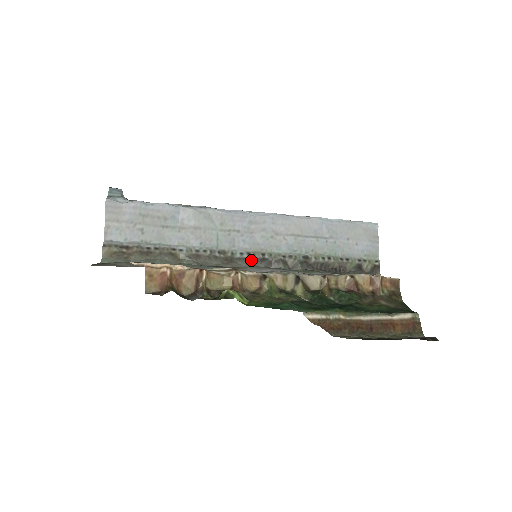
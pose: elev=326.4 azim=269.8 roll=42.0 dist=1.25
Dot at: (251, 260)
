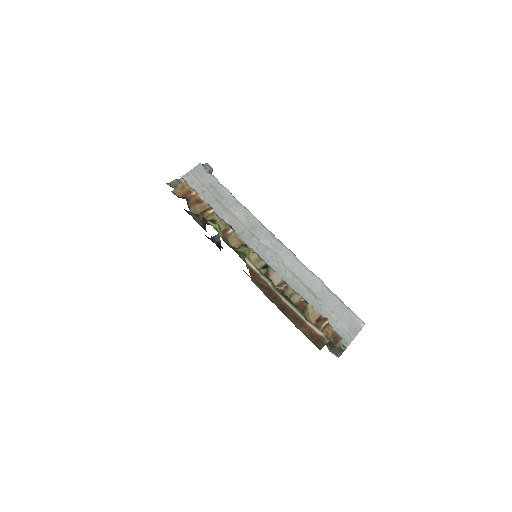
Dot at: occluded
